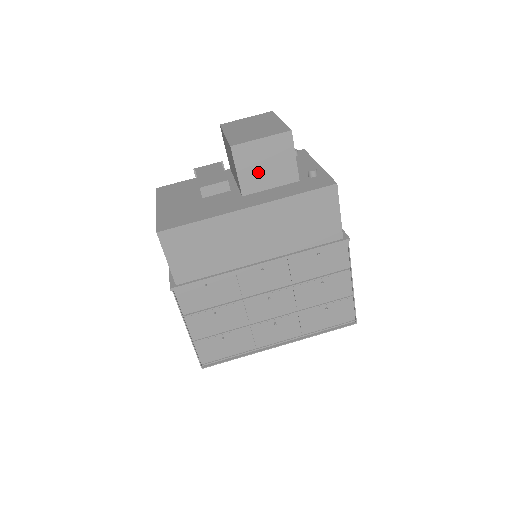
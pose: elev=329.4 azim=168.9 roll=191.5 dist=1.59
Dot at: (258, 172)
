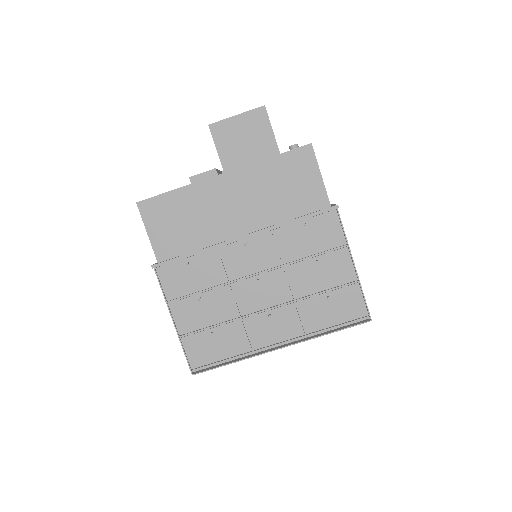
Dot at: (238, 149)
